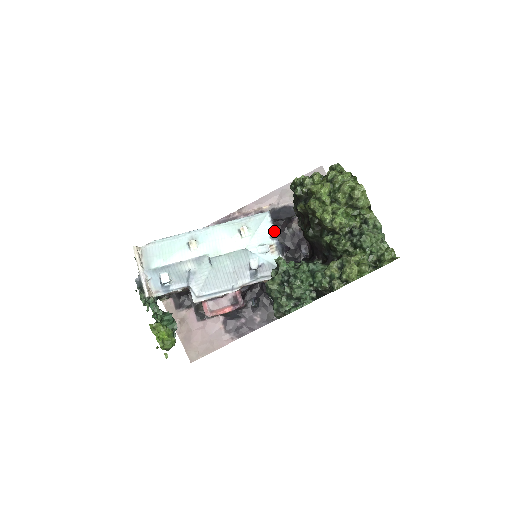
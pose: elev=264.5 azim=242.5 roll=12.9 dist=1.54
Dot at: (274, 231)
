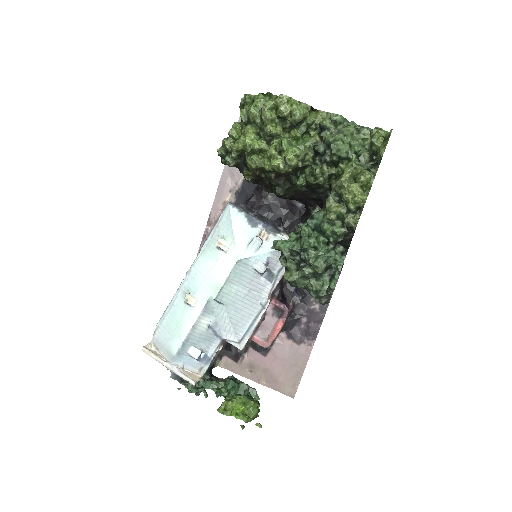
Dot at: (250, 217)
